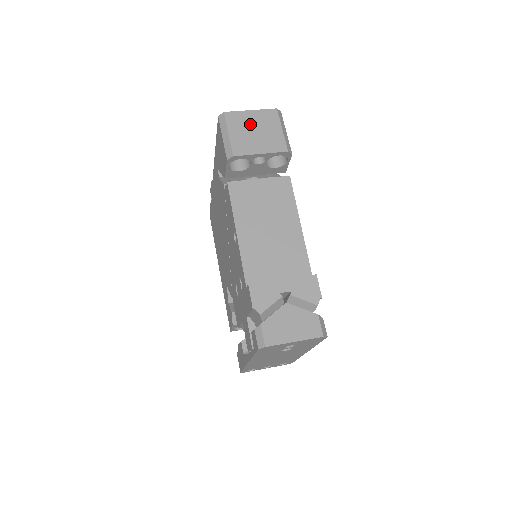
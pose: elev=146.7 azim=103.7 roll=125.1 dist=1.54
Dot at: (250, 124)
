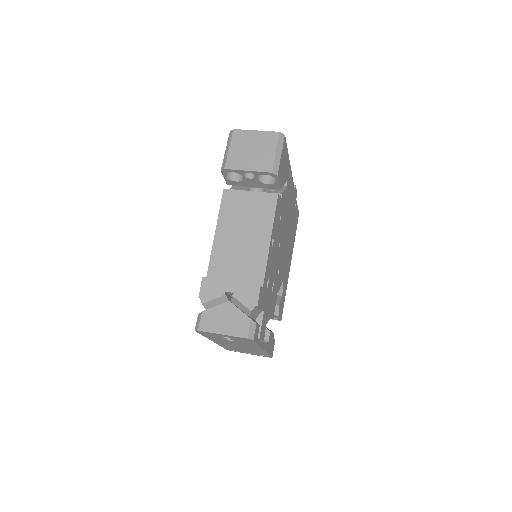
Dot at: (250, 143)
